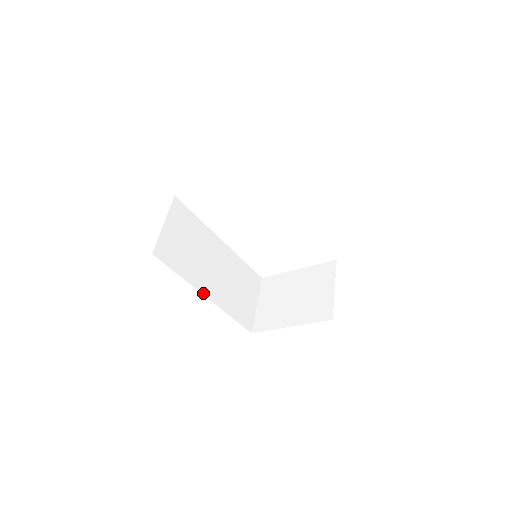
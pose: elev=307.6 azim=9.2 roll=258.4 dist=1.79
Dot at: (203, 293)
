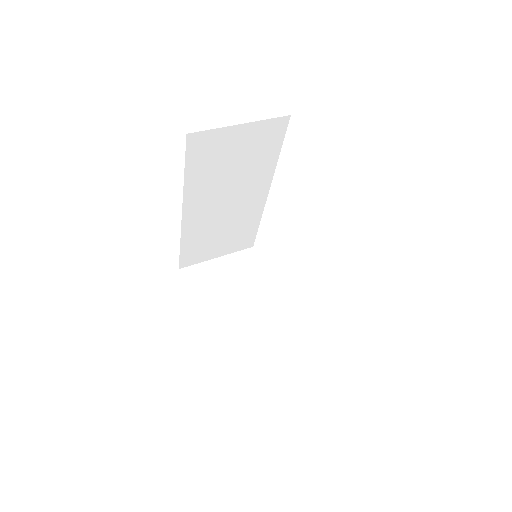
Dot at: (184, 208)
